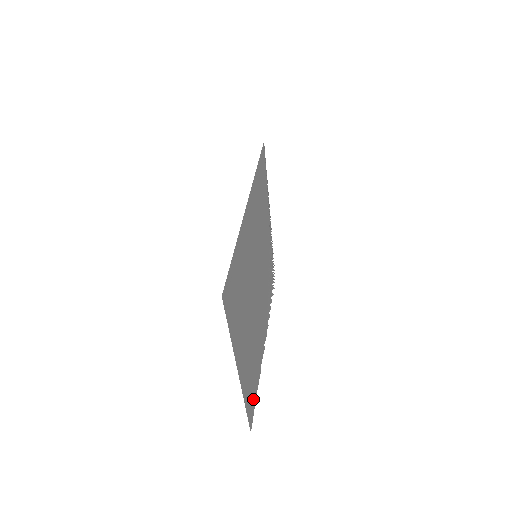
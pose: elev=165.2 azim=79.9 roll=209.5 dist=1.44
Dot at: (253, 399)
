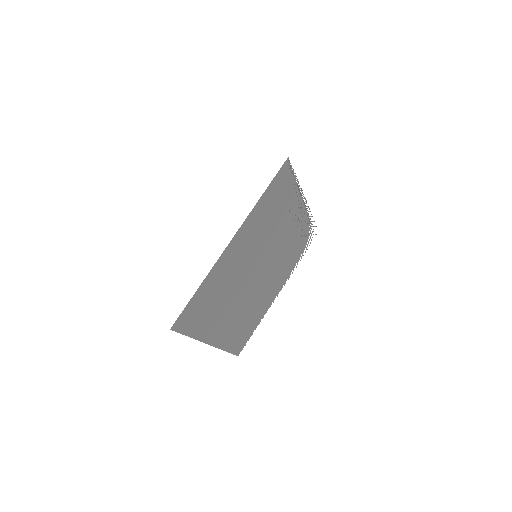
Dot at: (245, 337)
